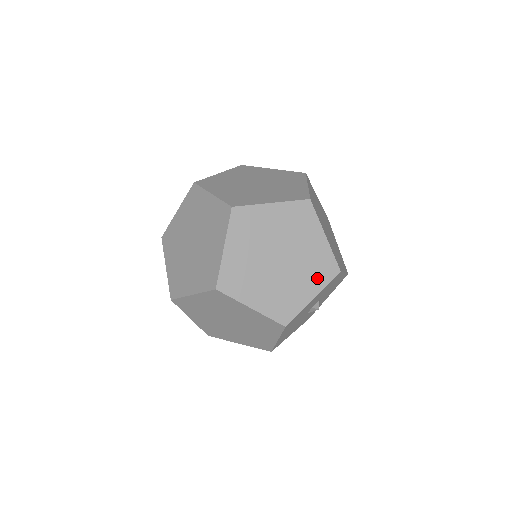
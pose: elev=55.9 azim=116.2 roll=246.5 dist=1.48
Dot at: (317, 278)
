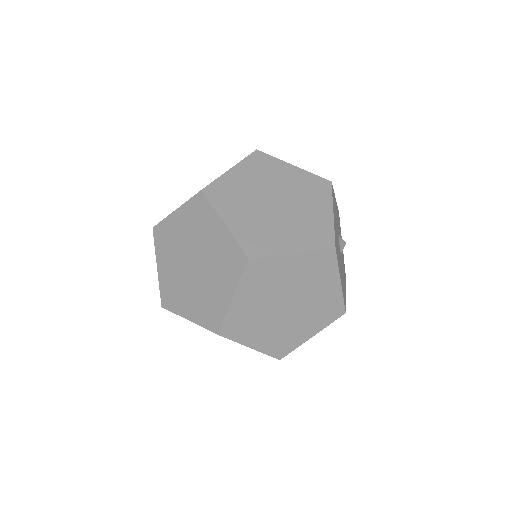
Dot at: (320, 197)
